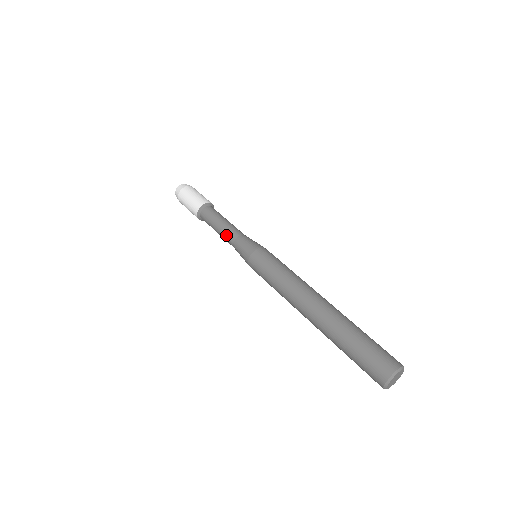
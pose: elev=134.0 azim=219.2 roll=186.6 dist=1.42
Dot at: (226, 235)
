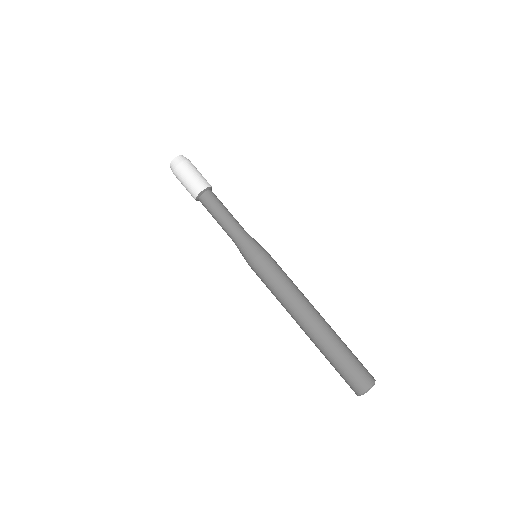
Dot at: (226, 232)
